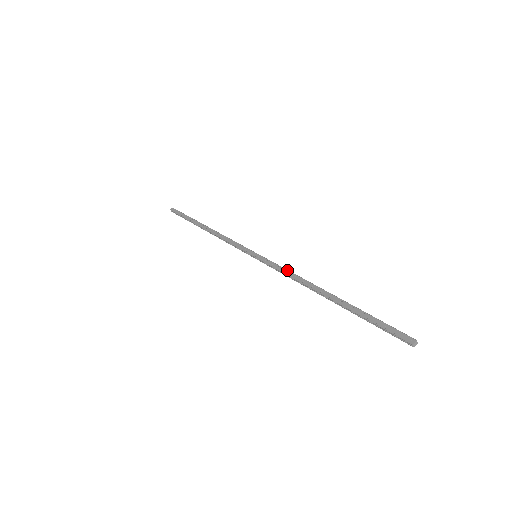
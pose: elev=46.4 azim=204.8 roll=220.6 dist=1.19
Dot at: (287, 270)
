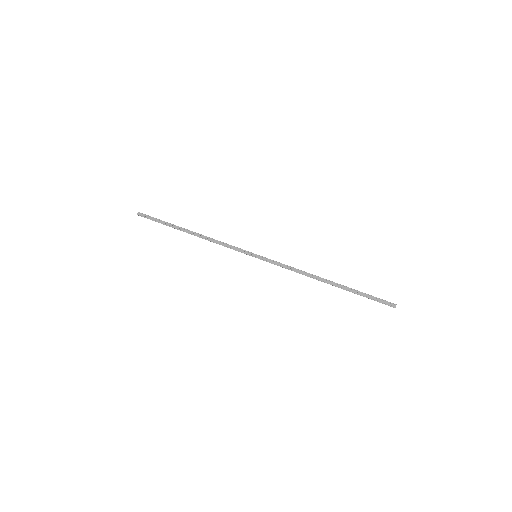
Dot at: (290, 267)
